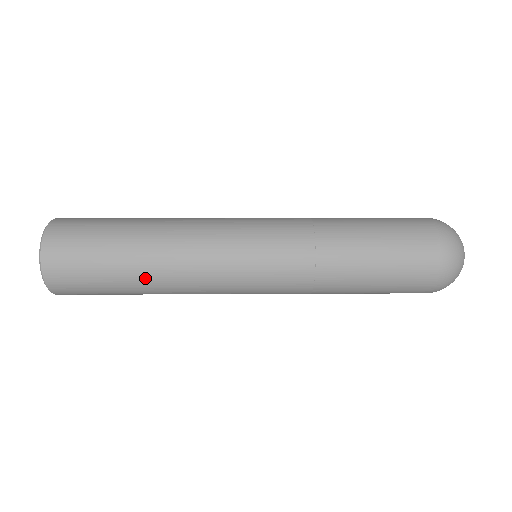
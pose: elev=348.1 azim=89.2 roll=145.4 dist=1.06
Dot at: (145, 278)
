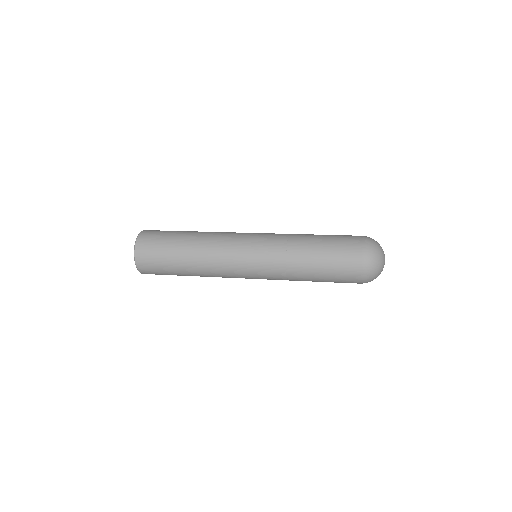
Dot at: (189, 247)
